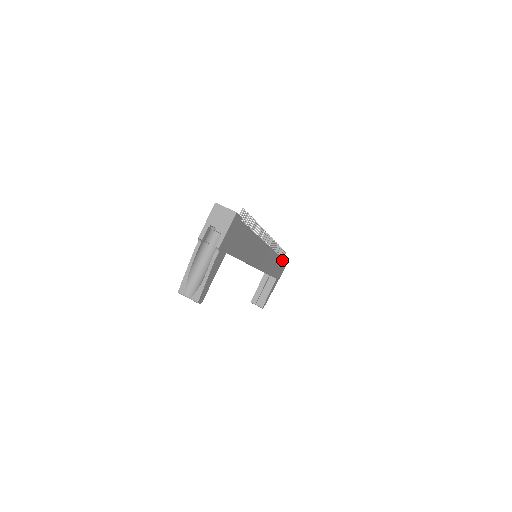
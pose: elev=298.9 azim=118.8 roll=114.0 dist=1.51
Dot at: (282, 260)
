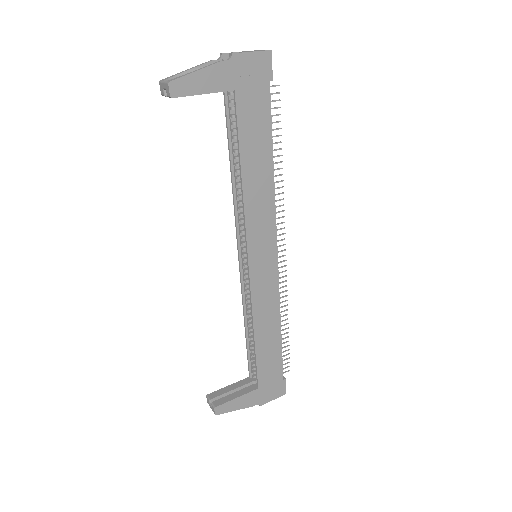
Dot at: (280, 360)
